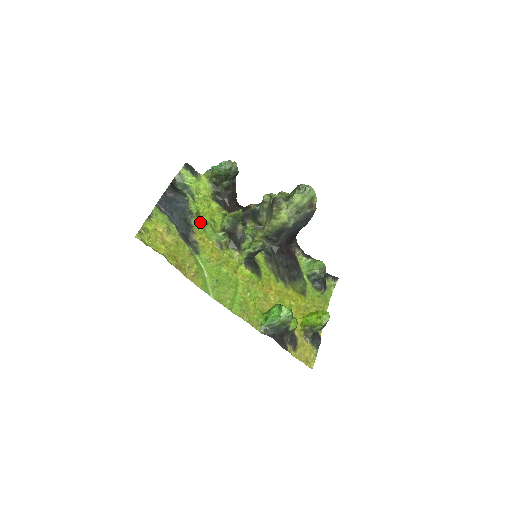
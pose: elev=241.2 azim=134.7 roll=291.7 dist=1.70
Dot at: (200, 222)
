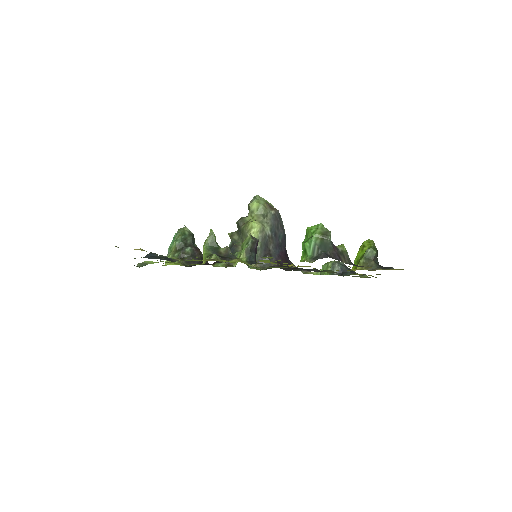
Dot at: occluded
